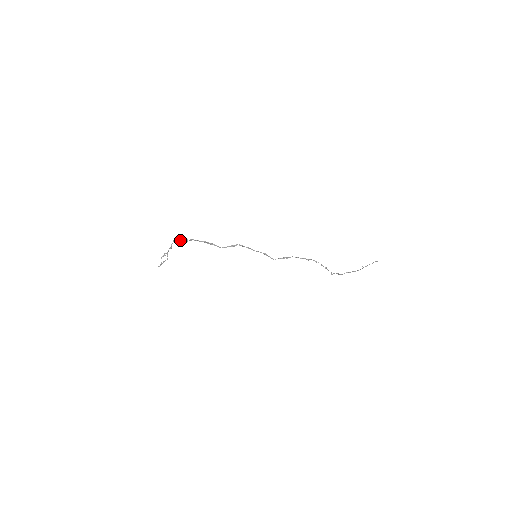
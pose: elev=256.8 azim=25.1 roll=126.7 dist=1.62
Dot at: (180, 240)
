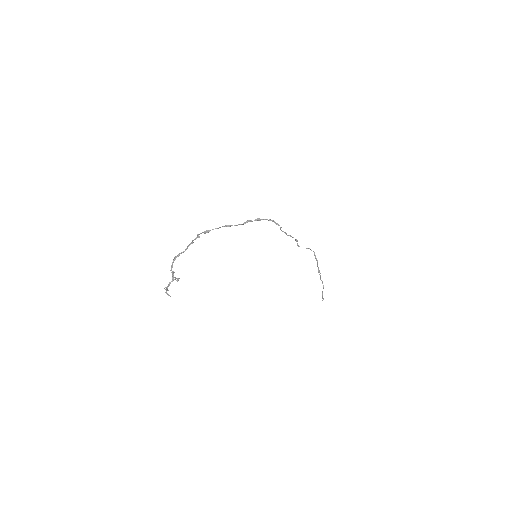
Dot at: (182, 252)
